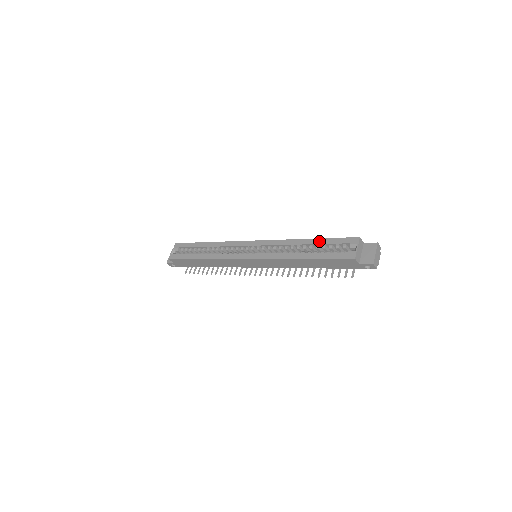
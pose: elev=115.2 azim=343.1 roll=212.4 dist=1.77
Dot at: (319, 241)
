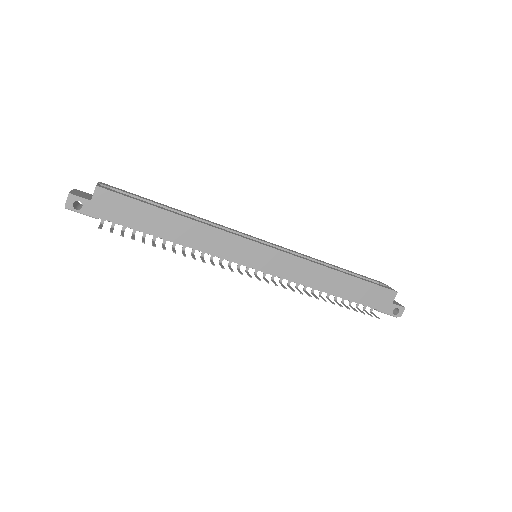
Dot at: occluded
